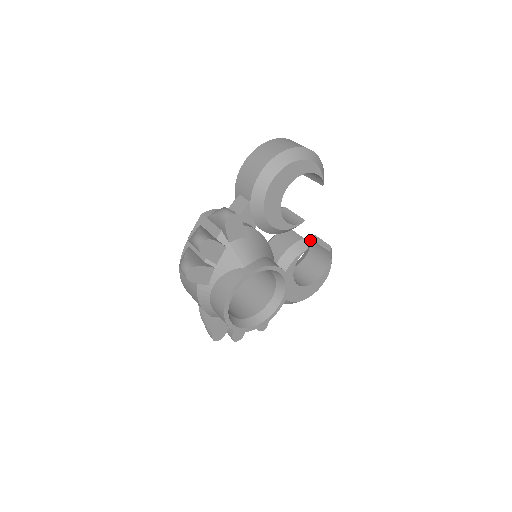
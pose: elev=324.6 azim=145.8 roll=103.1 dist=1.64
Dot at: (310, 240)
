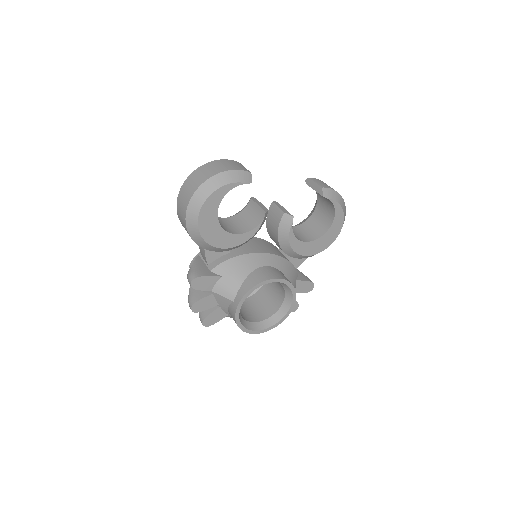
Dot at: occluded
